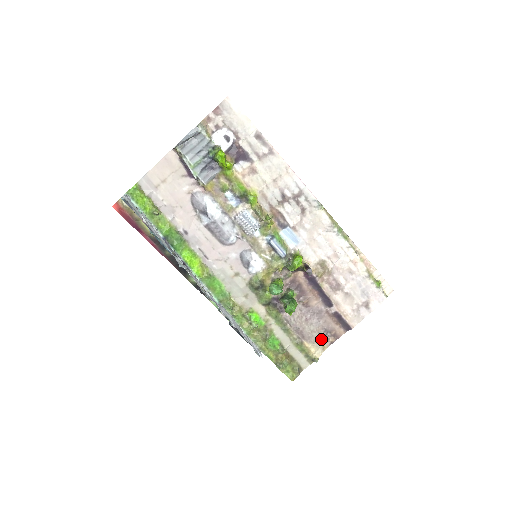
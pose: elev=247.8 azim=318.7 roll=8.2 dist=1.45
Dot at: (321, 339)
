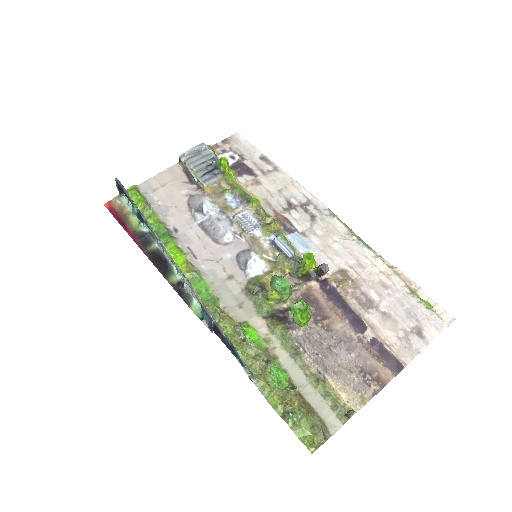
Dot at: (356, 384)
